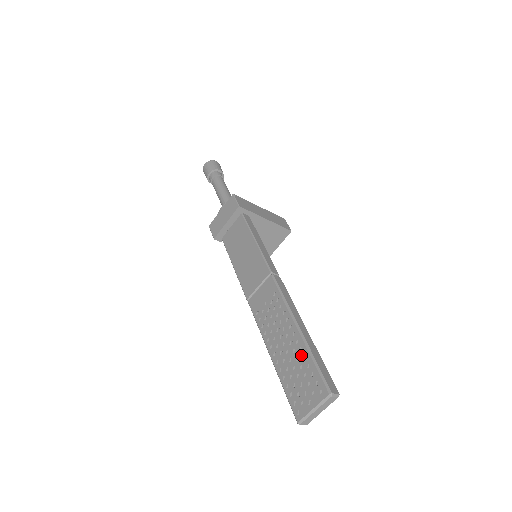
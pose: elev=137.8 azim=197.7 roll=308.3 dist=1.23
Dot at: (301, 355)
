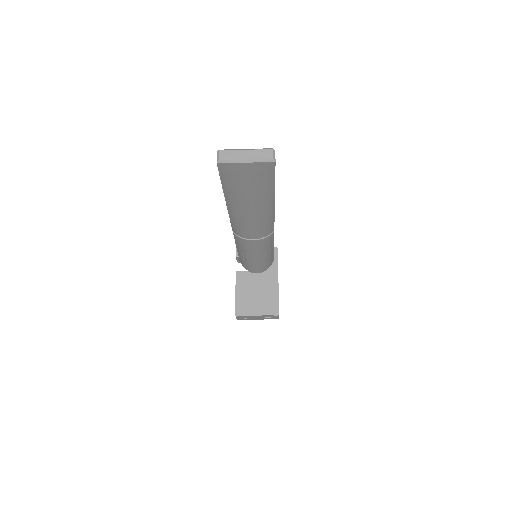
Dot at: occluded
